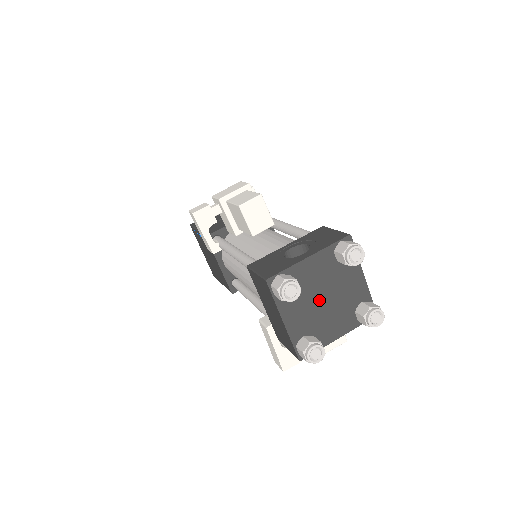
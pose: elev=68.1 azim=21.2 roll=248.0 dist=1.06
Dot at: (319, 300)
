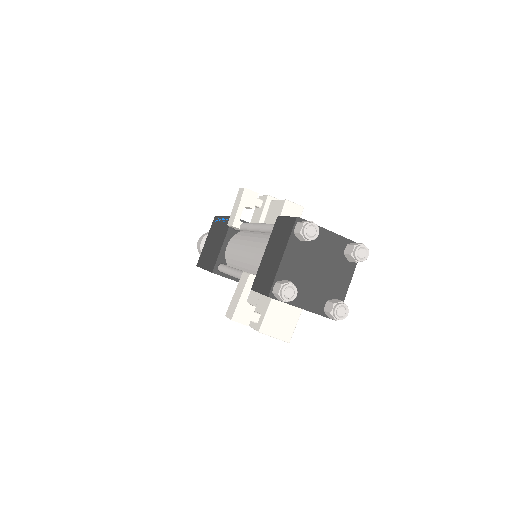
Dot at: (314, 267)
